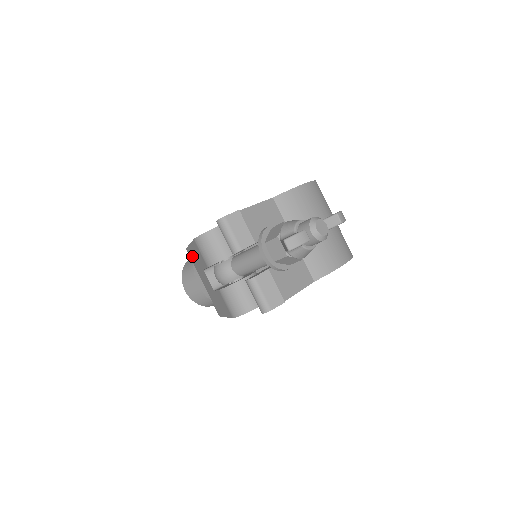
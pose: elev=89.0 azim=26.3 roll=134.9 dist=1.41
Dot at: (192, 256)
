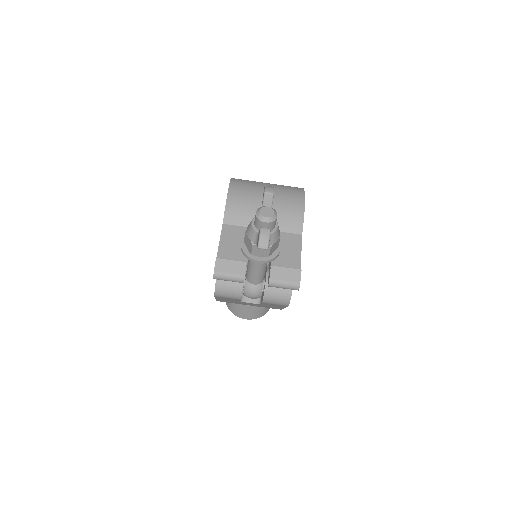
Dot at: (225, 301)
